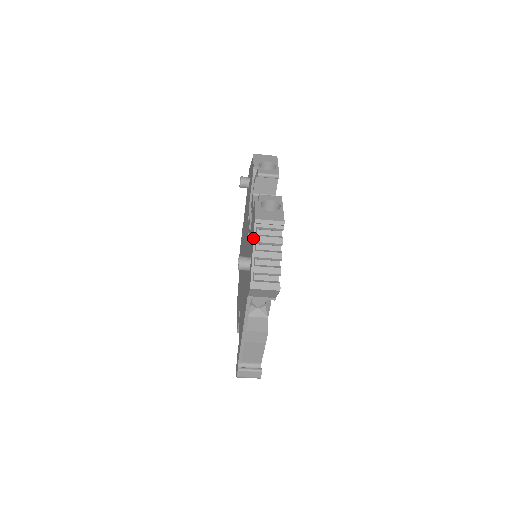
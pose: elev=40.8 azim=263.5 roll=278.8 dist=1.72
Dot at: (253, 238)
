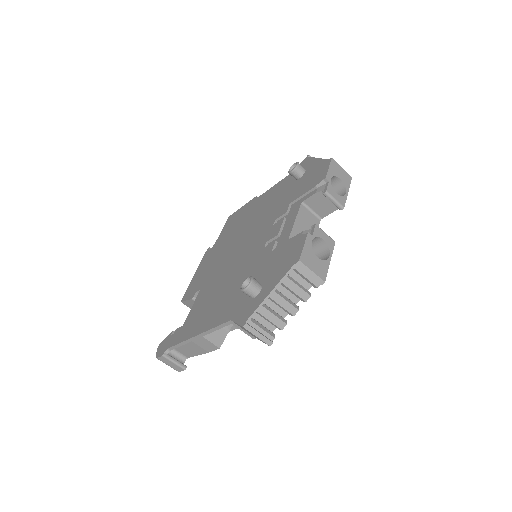
Dot at: (282, 277)
